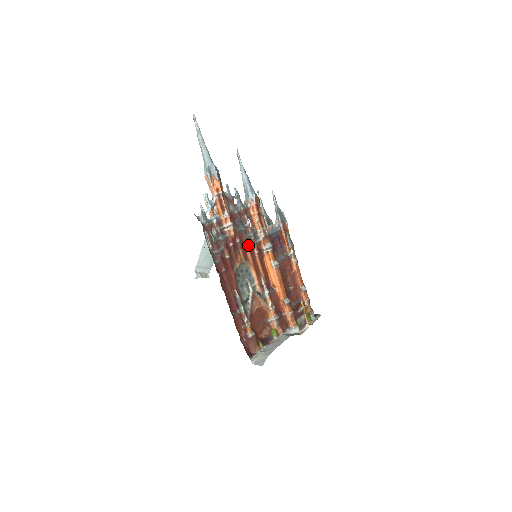
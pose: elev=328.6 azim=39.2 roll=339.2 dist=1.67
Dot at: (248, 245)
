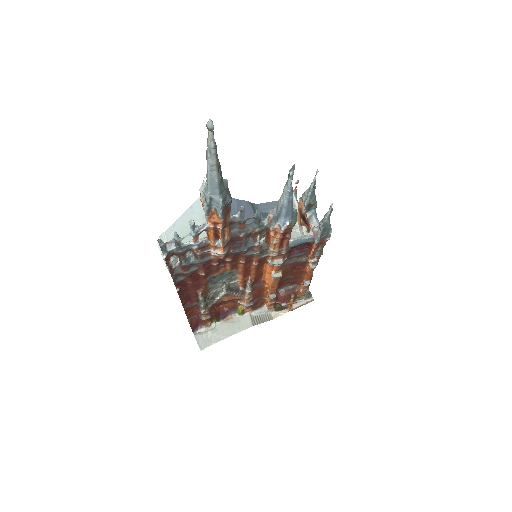
Dot at: (244, 261)
